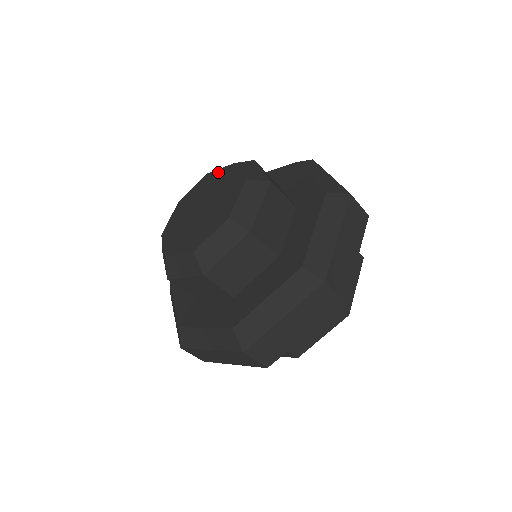
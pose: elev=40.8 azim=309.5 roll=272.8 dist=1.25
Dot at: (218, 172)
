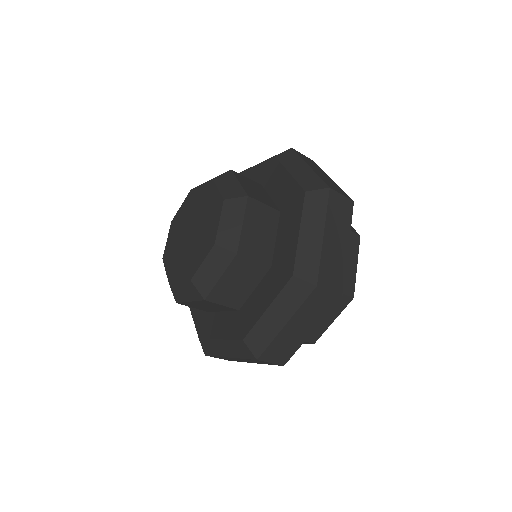
Dot at: (181, 208)
